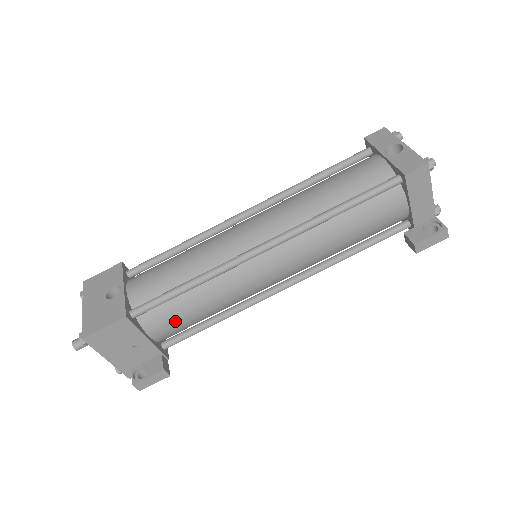
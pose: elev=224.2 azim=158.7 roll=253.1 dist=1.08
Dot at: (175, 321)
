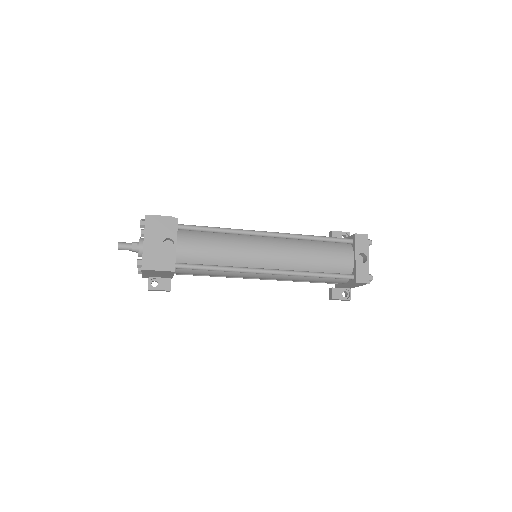
Dot at: (194, 274)
